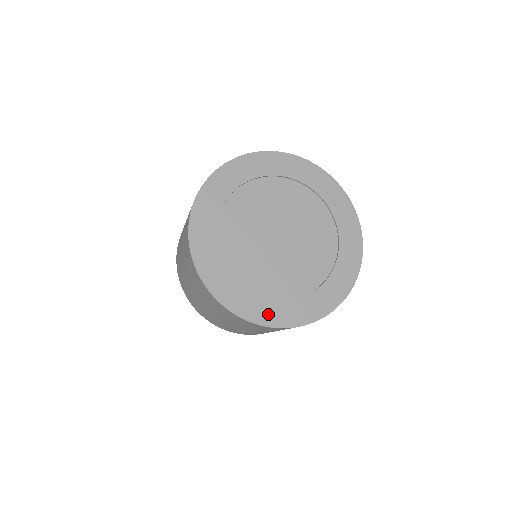
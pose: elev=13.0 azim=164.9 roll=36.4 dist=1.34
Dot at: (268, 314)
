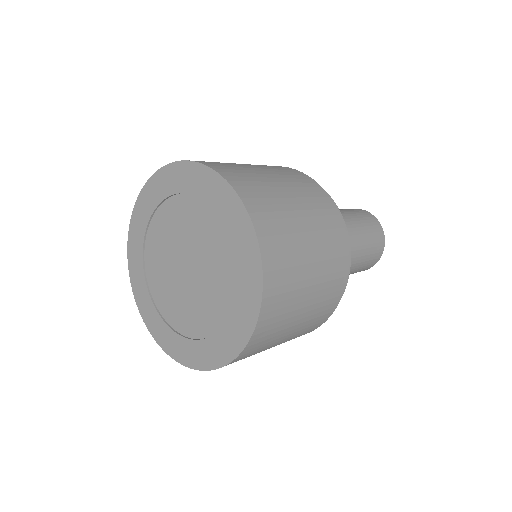
Dot at: (159, 332)
